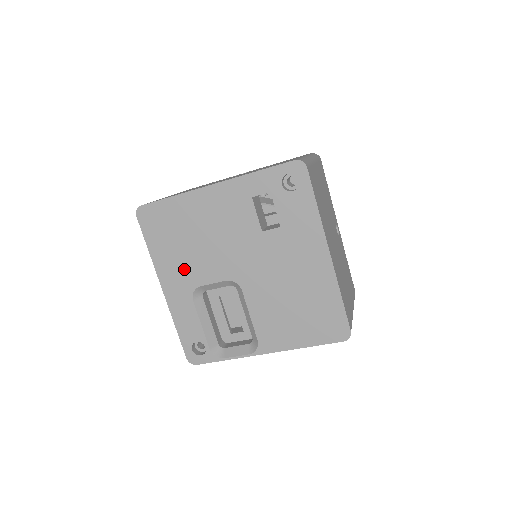
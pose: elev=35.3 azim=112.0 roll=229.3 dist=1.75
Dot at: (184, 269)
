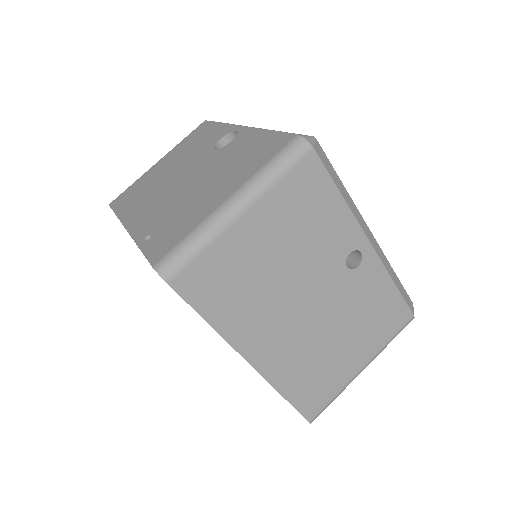
Dot at: occluded
